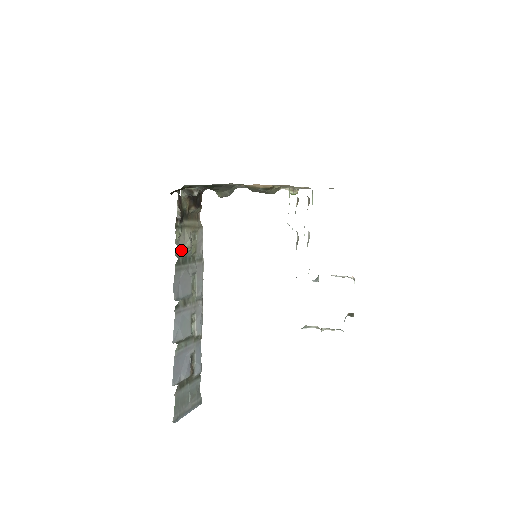
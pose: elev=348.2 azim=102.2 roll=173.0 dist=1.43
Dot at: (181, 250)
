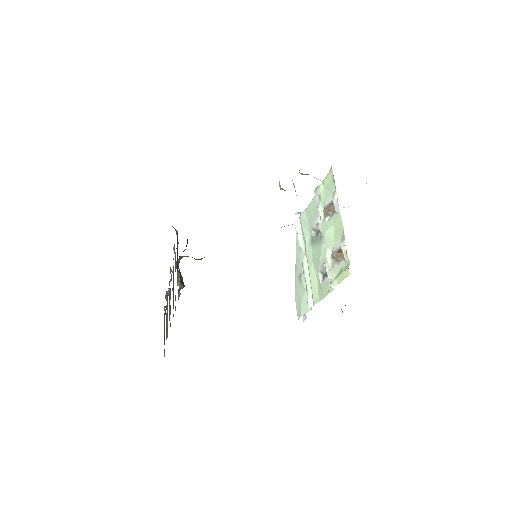
Dot at: (175, 295)
